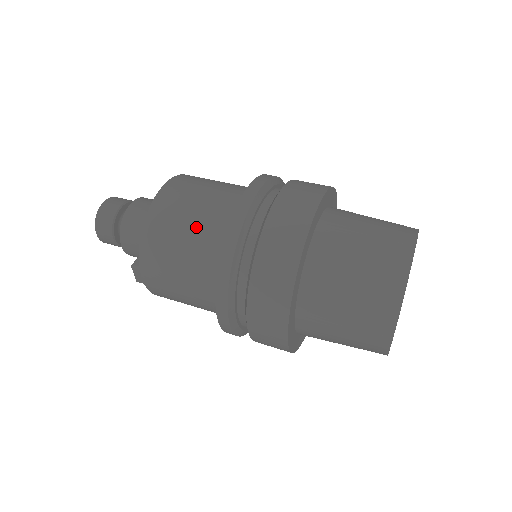
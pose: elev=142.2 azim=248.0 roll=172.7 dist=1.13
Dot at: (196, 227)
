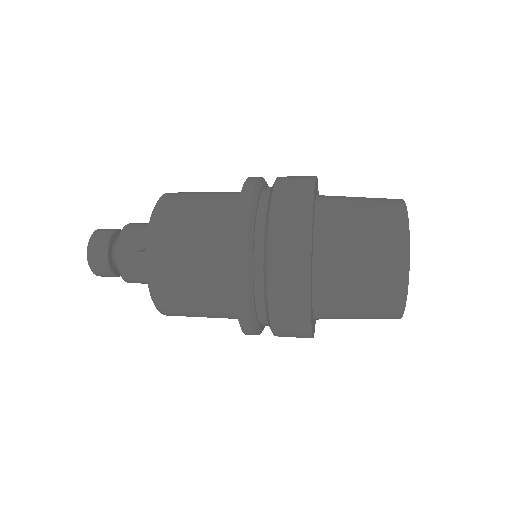
Dot at: (207, 204)
